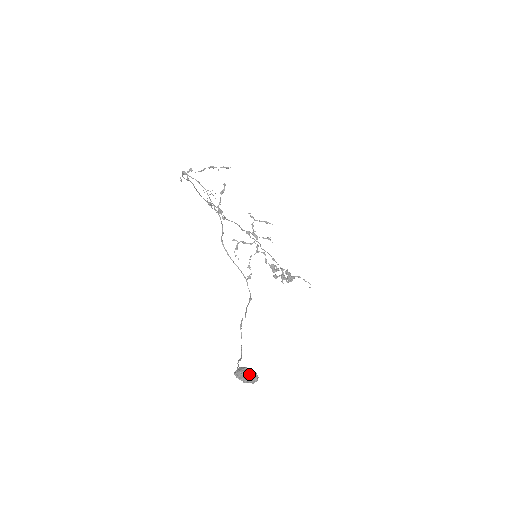
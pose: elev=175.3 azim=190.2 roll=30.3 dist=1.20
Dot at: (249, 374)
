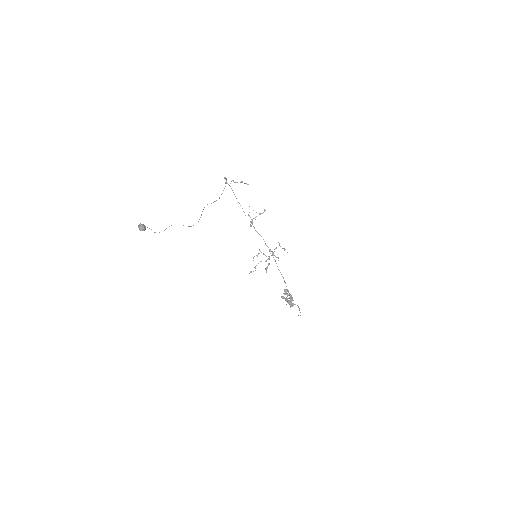
Dot at: (141, 224)
